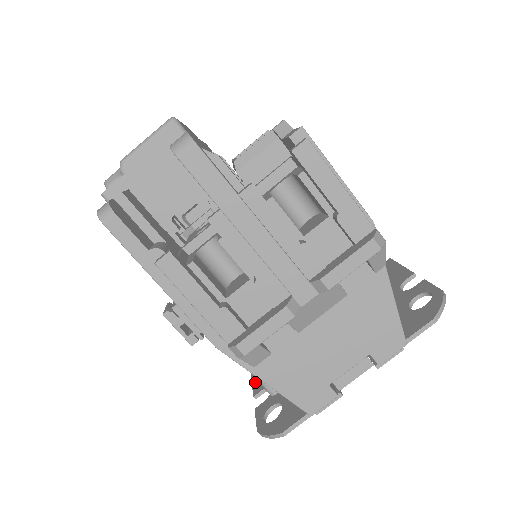
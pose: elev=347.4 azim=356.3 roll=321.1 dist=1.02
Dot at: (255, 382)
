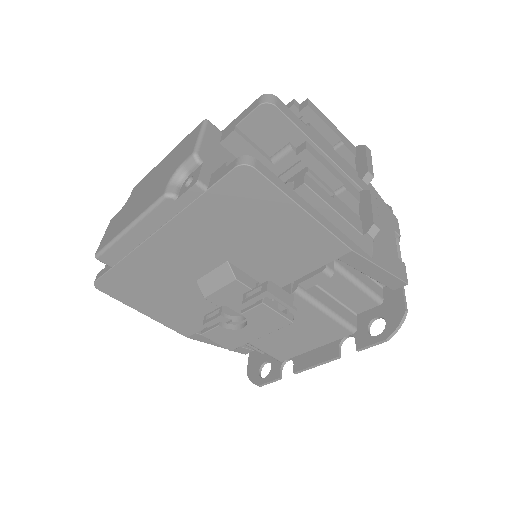
Dot at: (322, 358)
